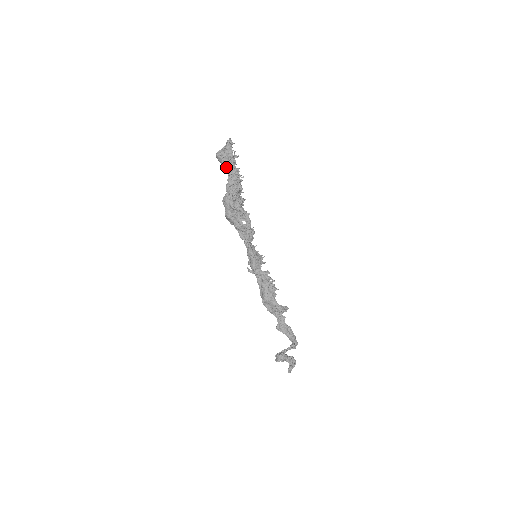
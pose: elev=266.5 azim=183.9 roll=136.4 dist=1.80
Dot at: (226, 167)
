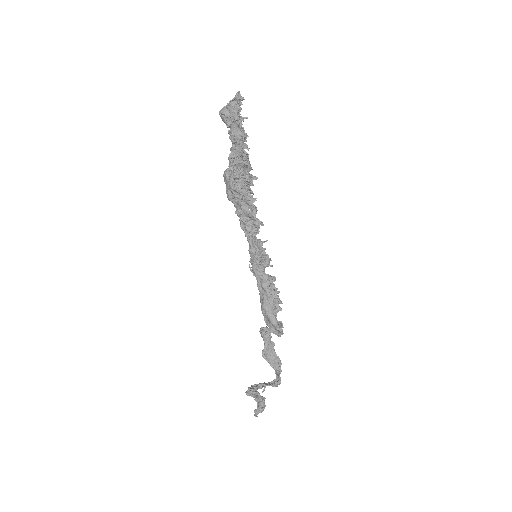
Dot at: (230, 131)
